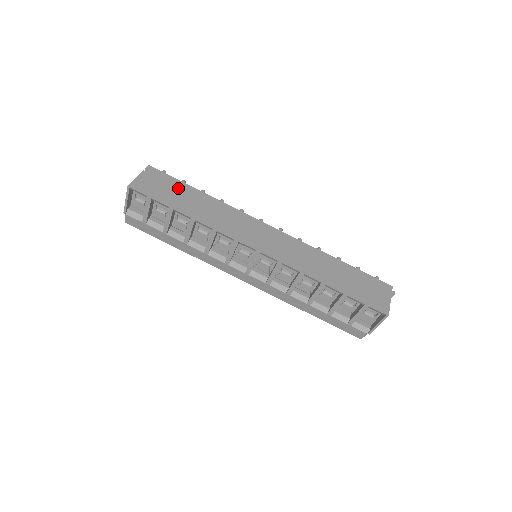
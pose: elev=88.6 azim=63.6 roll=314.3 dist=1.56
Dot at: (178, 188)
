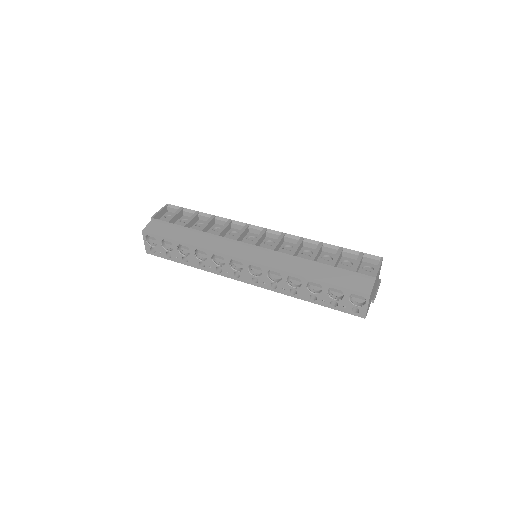
Dot at: occluded
